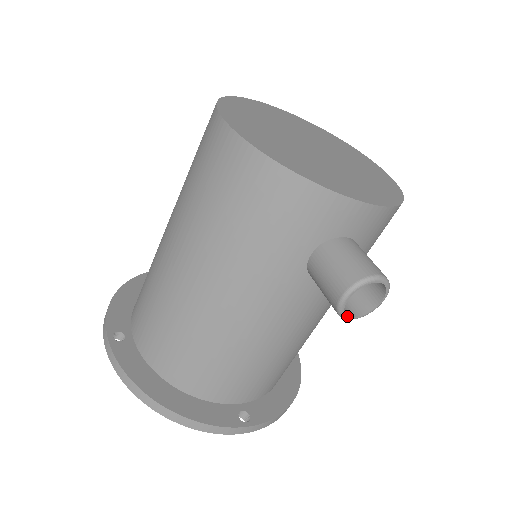
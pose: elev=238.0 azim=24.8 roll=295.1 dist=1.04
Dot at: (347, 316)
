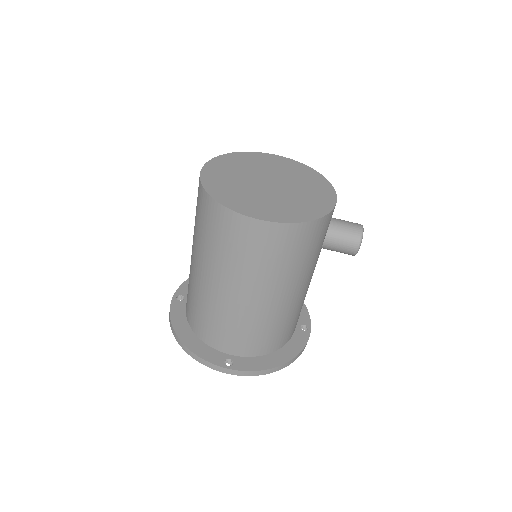
Dot at: occluded
